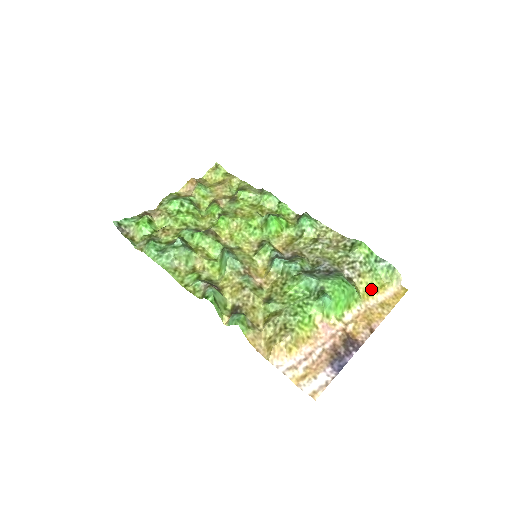
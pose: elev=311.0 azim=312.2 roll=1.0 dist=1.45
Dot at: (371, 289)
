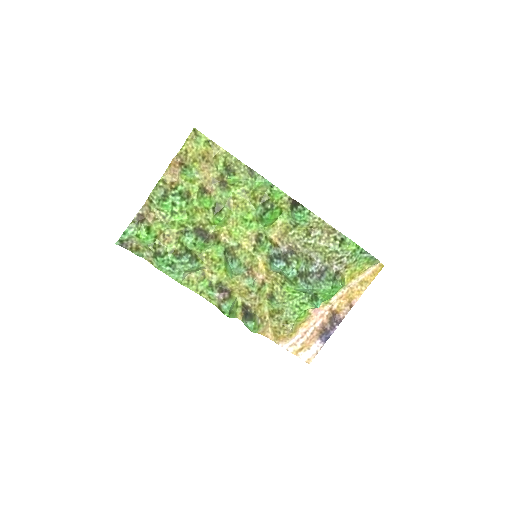
Dot at: (354, 273)
